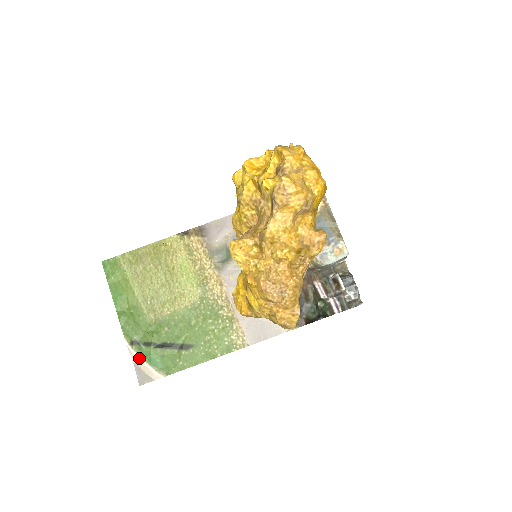
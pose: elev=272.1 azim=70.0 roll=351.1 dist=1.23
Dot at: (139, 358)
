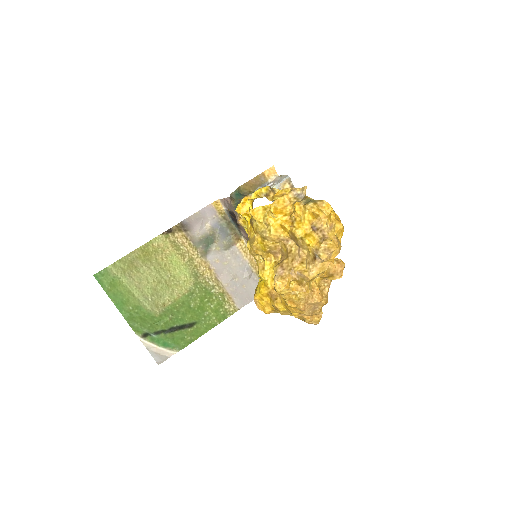
Dot at: (153, 345)
